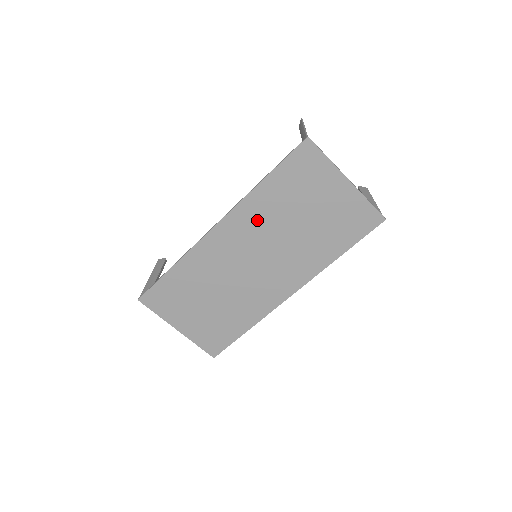
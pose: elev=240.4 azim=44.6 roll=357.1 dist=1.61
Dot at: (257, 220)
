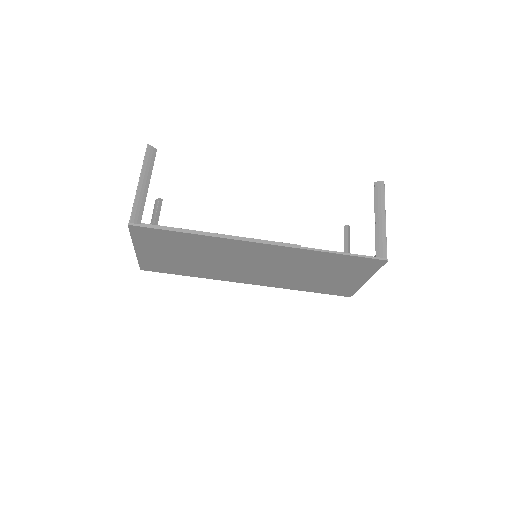
Dot at: (292, 258)
